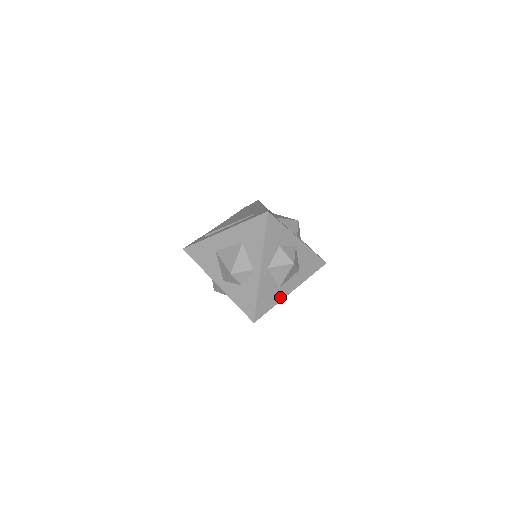
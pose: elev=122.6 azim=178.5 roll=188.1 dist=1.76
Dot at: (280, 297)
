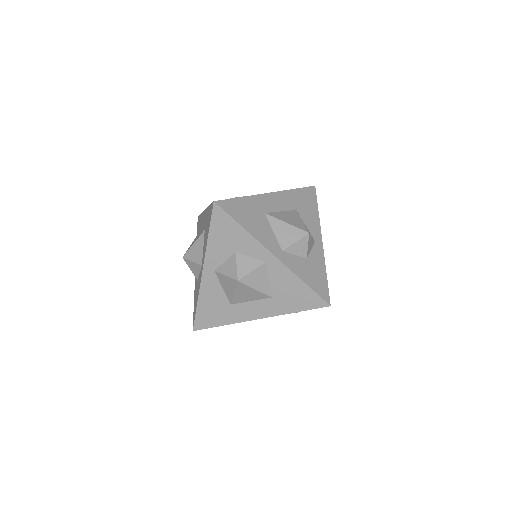
Dot at: occluded
